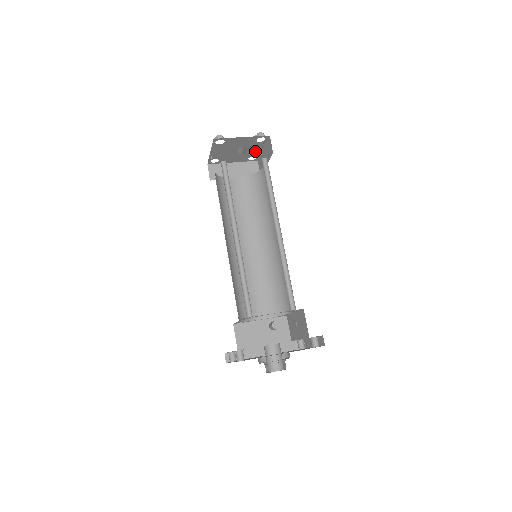
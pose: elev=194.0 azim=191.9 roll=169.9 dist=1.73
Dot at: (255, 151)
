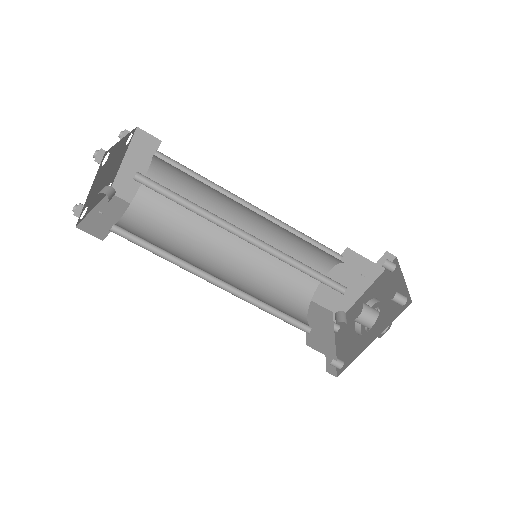
Dot at: (120, 146)
